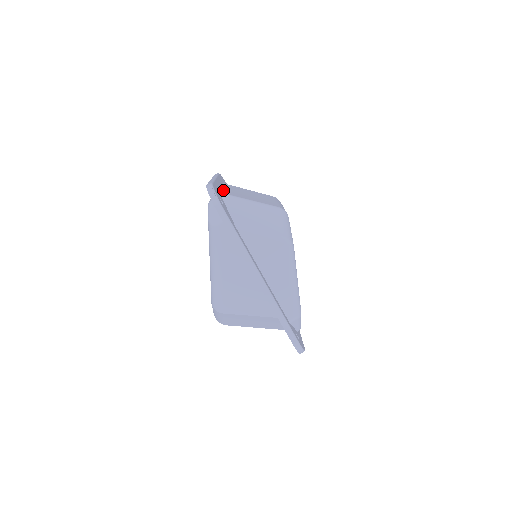
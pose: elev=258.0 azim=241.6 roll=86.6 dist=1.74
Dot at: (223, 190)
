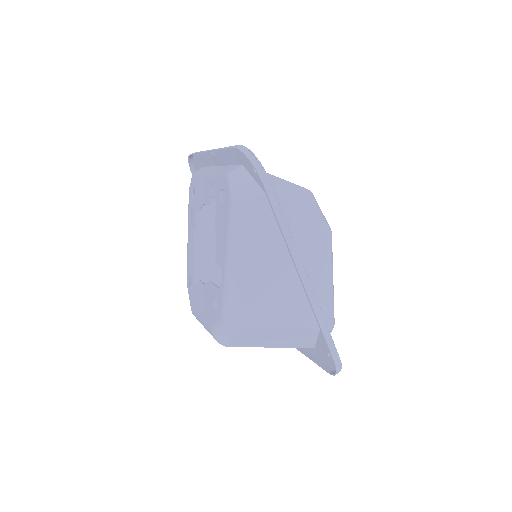
Dot at: occluded
